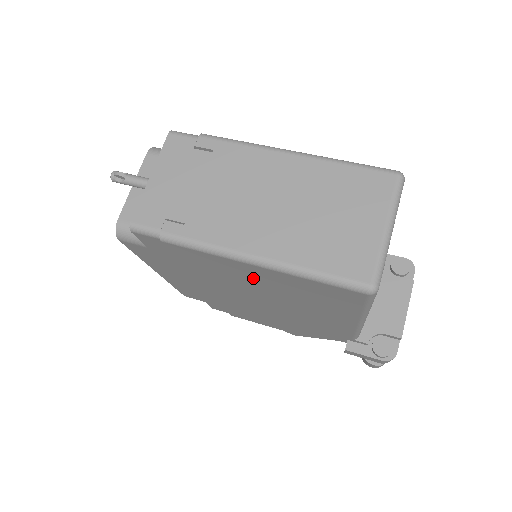
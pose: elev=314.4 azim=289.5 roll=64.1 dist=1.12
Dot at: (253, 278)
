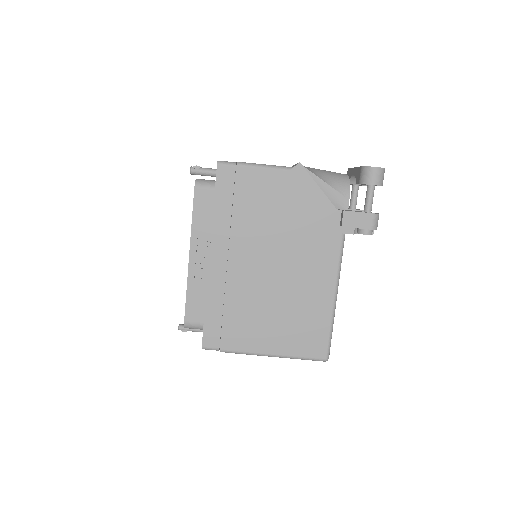
Dot at: occluded
